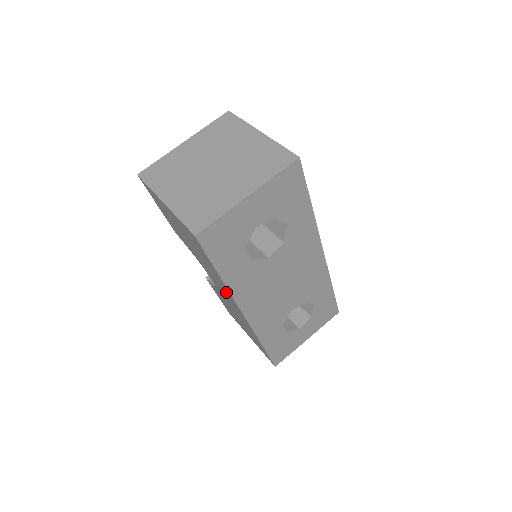
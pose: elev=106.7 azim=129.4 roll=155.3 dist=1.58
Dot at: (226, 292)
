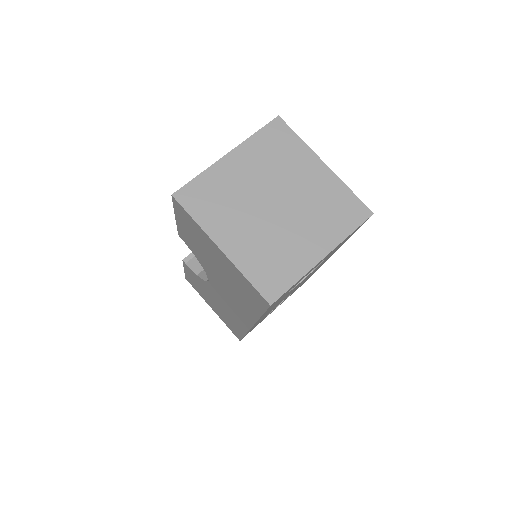
Dot at: (241, 311)
